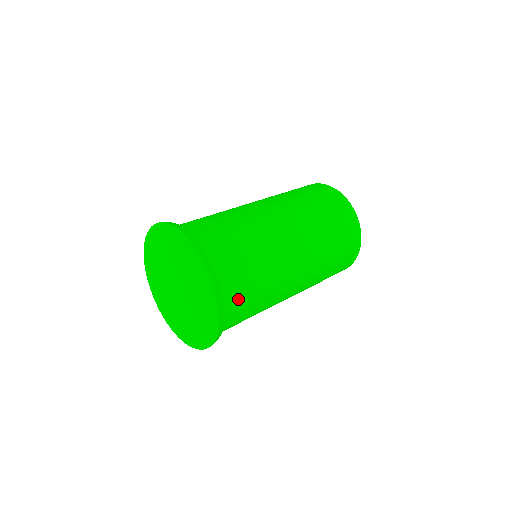
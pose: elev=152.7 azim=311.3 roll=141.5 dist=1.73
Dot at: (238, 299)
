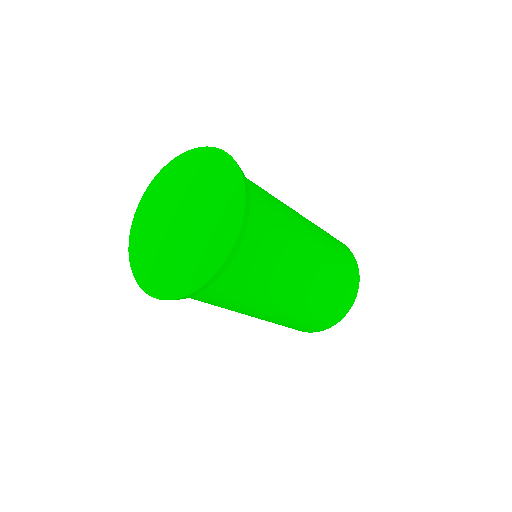
Dot at: (259, 212)
